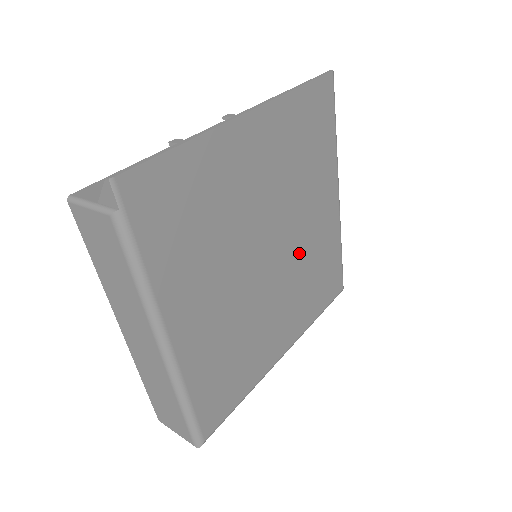
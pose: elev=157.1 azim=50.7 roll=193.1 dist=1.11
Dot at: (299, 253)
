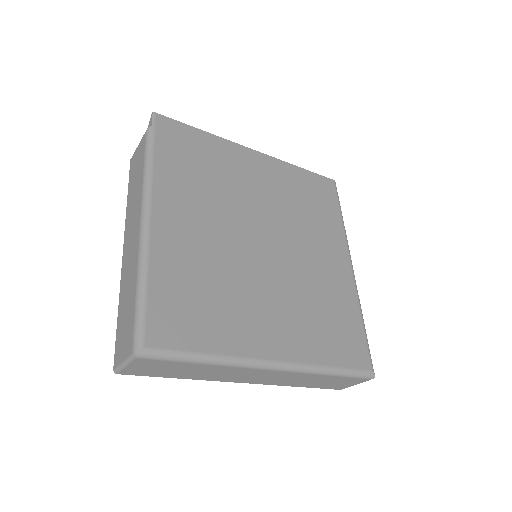
Dot at: (300, 272)
